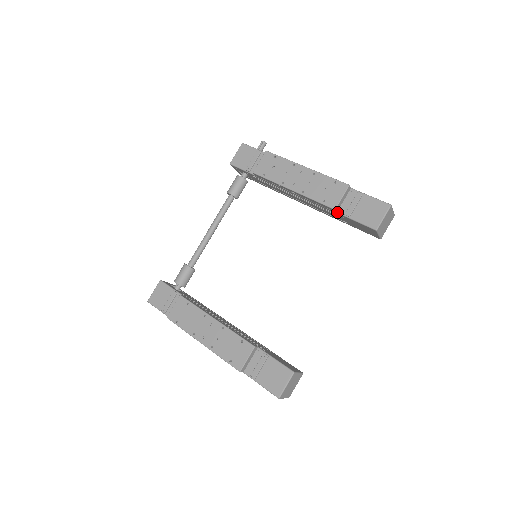
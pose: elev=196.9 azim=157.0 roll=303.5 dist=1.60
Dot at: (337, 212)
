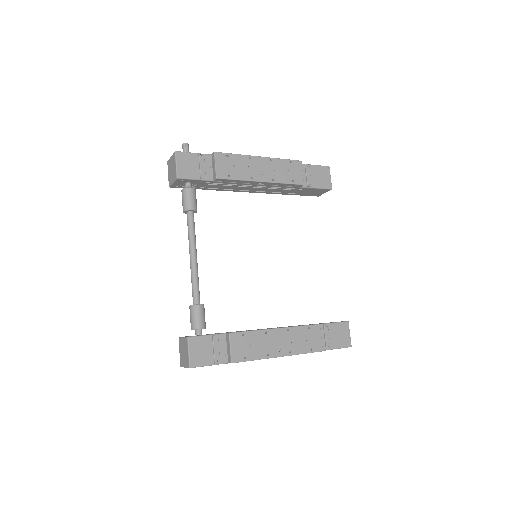
Dot at: (301, 187)
